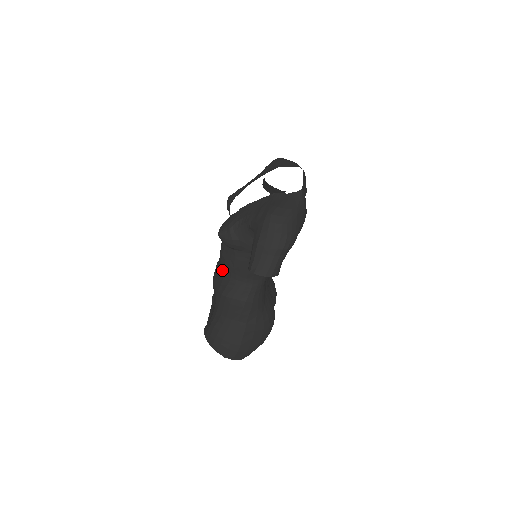
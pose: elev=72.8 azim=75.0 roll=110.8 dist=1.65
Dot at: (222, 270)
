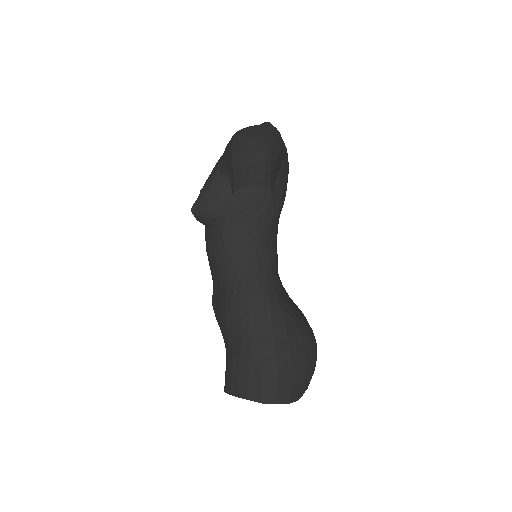
Dot at: (216, 275)
